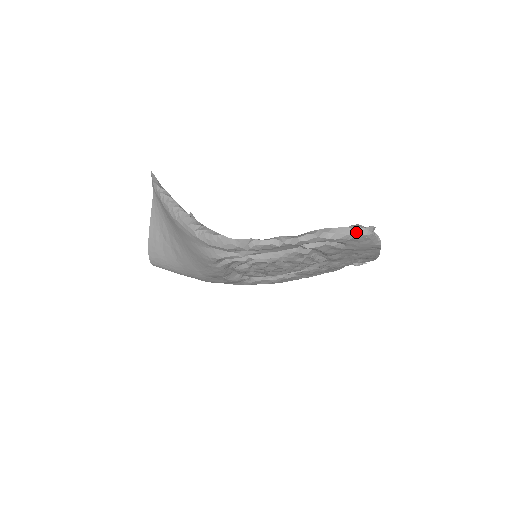
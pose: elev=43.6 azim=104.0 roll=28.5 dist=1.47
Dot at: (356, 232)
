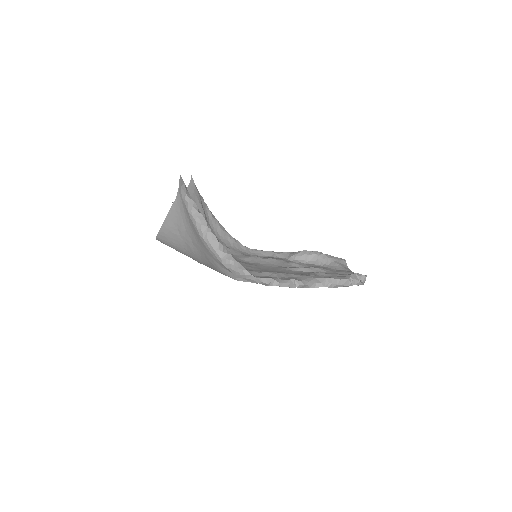
Dot at: (353, 284)
